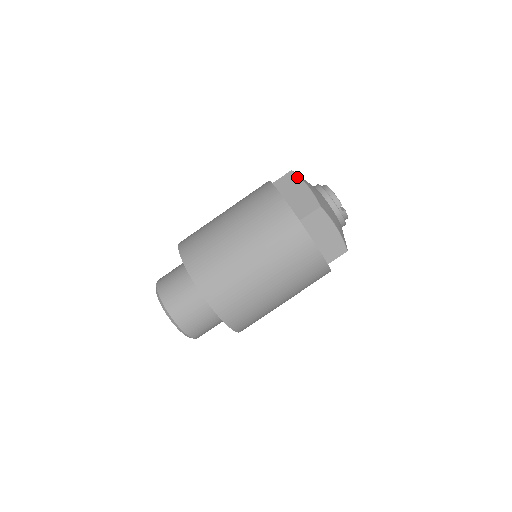
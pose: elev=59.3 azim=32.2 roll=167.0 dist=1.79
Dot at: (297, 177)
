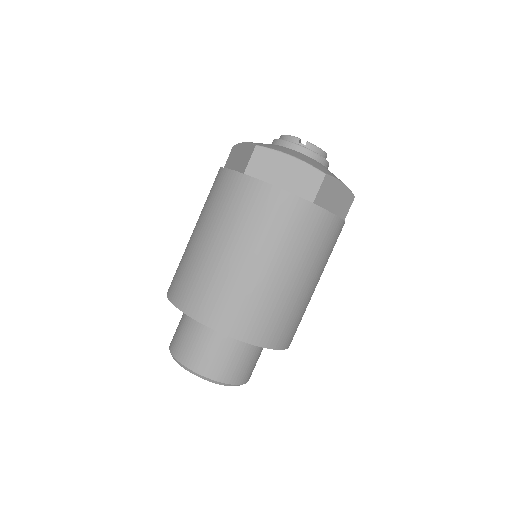
Dot at: (237, 145)
